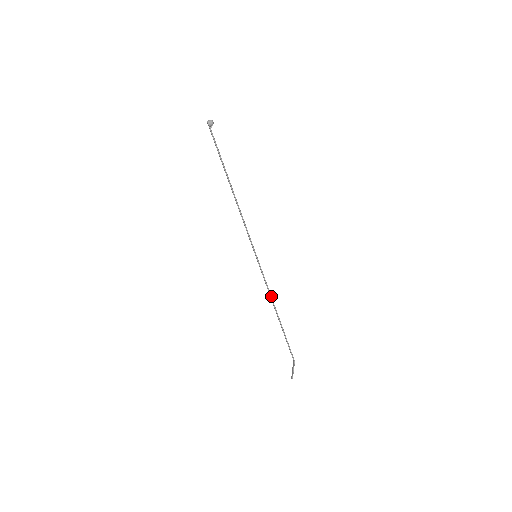
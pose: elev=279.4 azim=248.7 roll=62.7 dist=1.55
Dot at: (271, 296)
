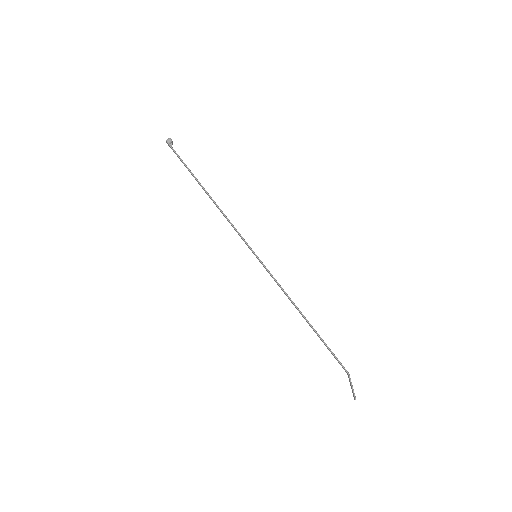
Dot at: occluded
